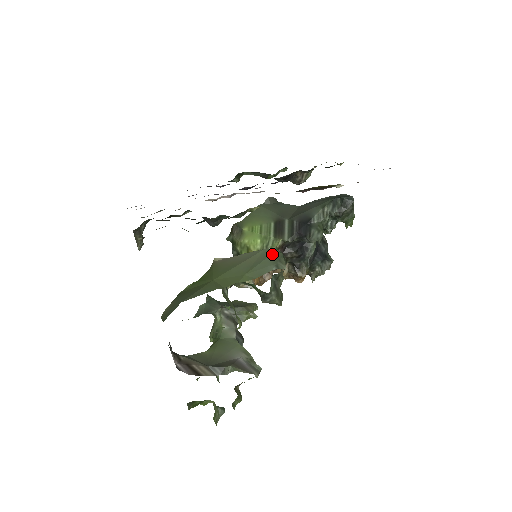
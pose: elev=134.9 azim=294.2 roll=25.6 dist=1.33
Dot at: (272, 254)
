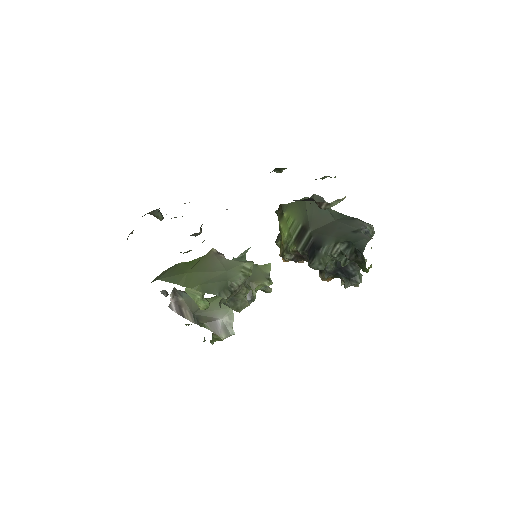
Dot at: (223, 281)
